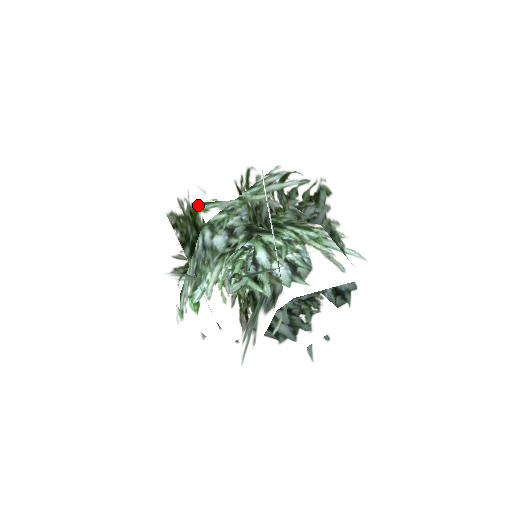
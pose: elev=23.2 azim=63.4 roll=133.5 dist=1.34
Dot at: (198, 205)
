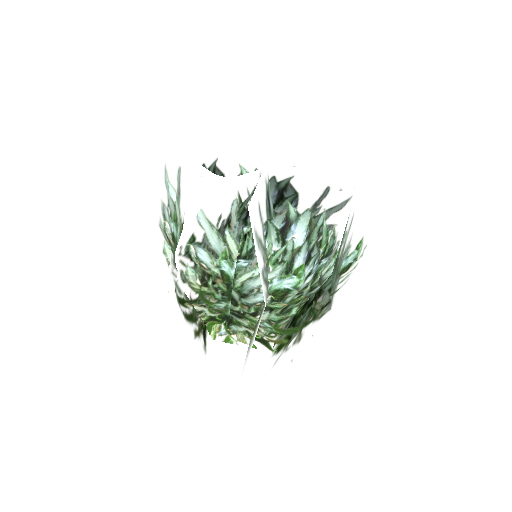
Dot at: occluded
